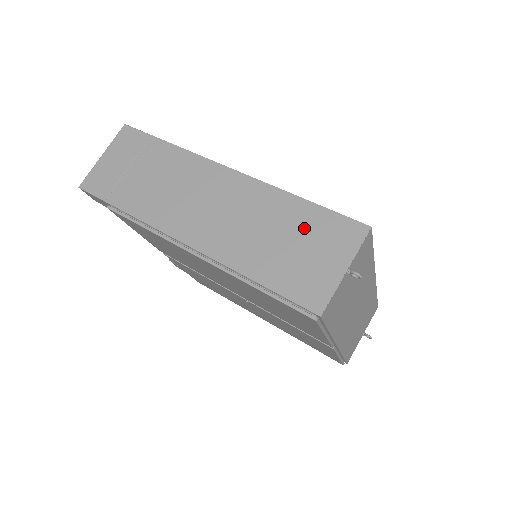
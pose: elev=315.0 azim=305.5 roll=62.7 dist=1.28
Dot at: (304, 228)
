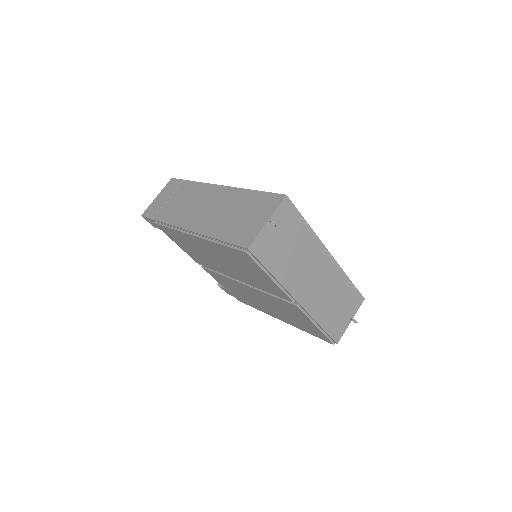
Dot at: (250, 205)
